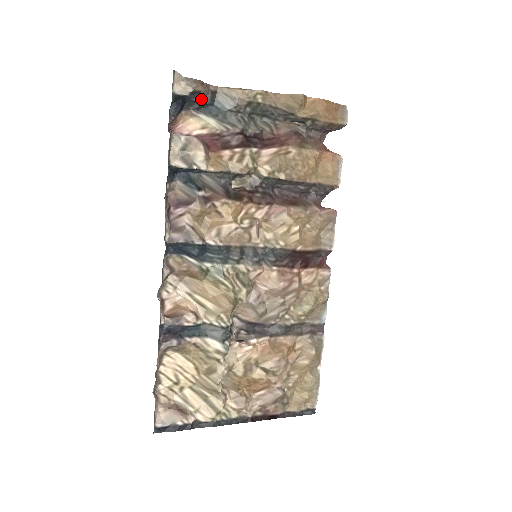
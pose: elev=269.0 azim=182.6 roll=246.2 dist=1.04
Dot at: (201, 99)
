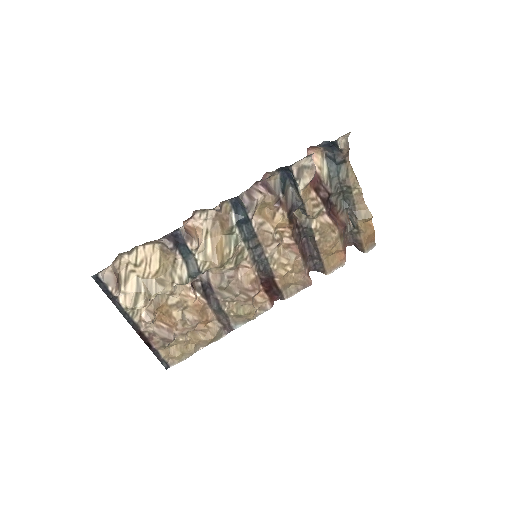
Dot at: (337, 156)
